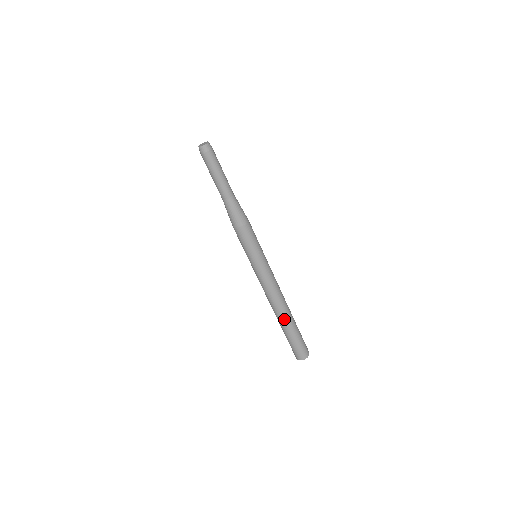
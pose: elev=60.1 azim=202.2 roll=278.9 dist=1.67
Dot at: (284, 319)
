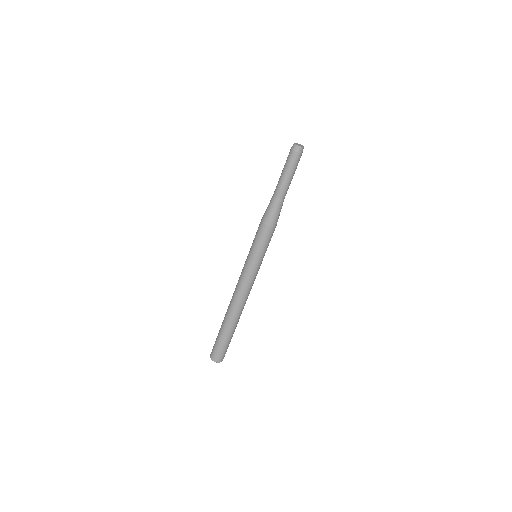
Dot at: (234, 320)
